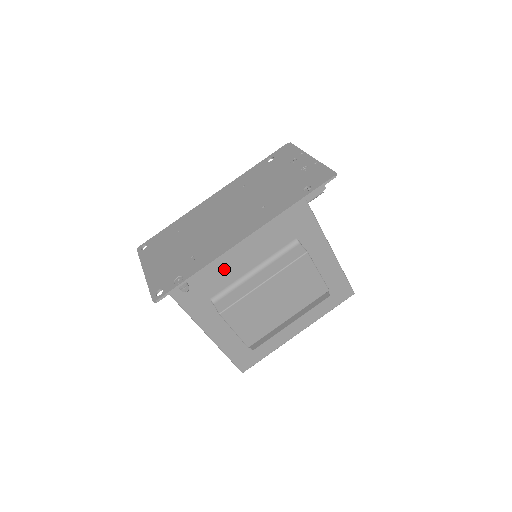
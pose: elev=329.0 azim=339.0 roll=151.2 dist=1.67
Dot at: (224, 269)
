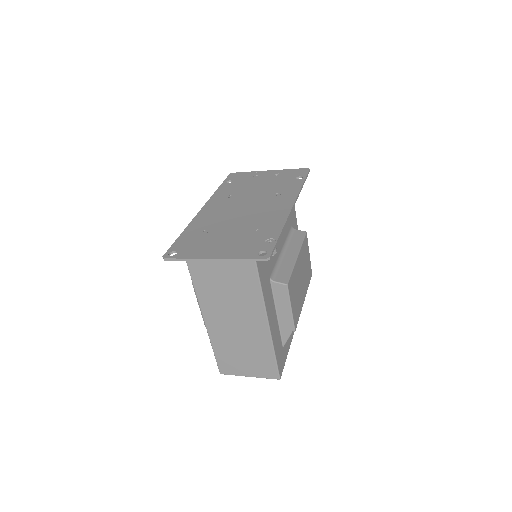
Dot at: occluded
